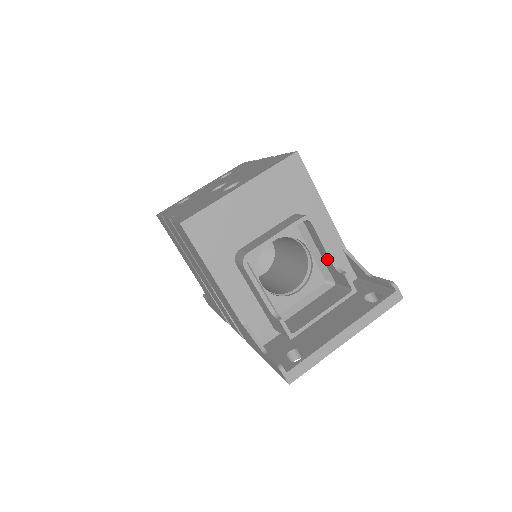
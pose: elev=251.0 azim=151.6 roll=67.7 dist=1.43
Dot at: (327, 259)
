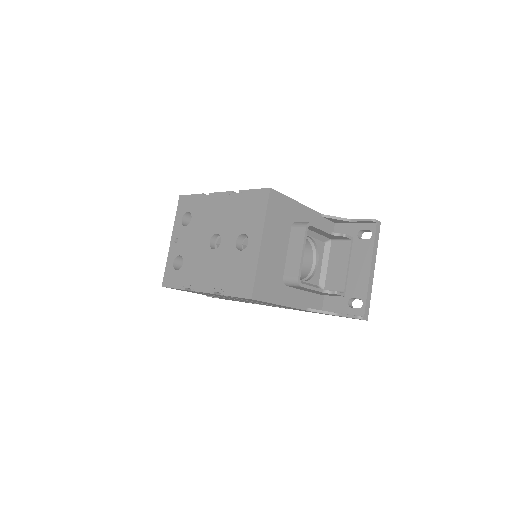
Dot at: (325, 234)
